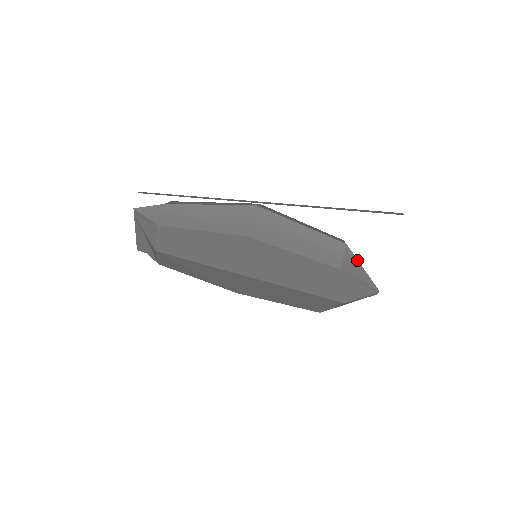
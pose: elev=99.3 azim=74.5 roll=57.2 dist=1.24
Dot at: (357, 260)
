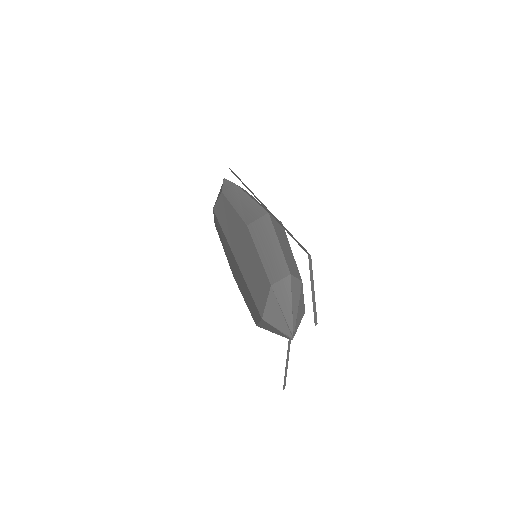
Dot at: (291, 294)
